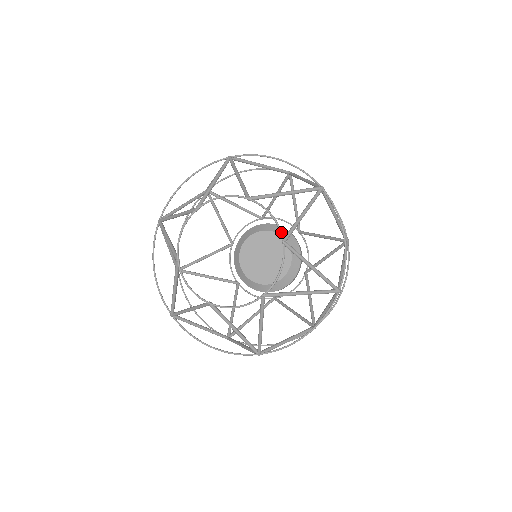
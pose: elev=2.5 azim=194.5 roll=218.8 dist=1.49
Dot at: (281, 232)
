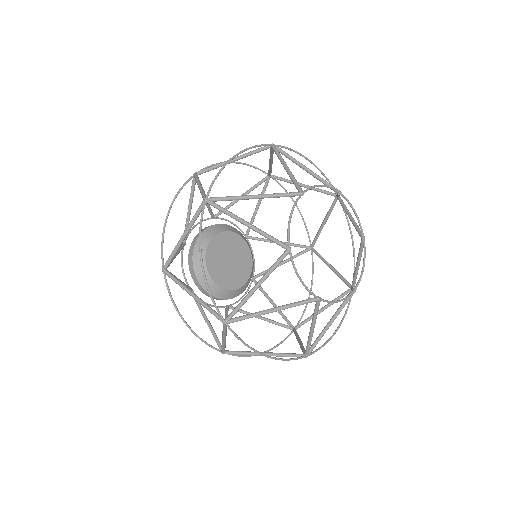
Dot at: occluded
